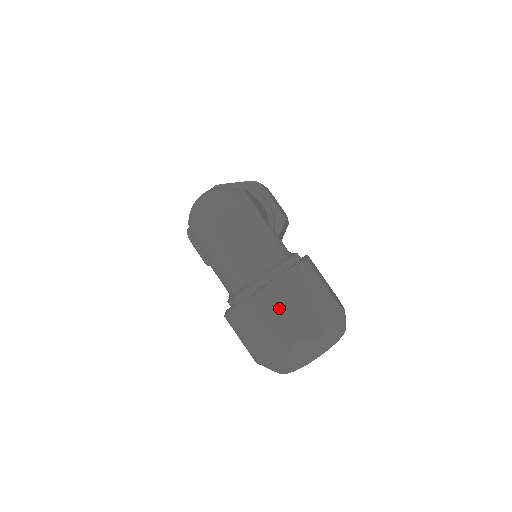
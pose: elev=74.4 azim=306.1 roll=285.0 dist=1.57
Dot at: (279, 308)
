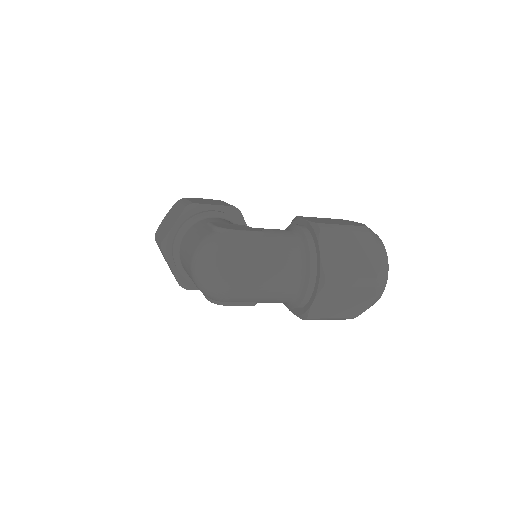
Dot at: (345, 275)
